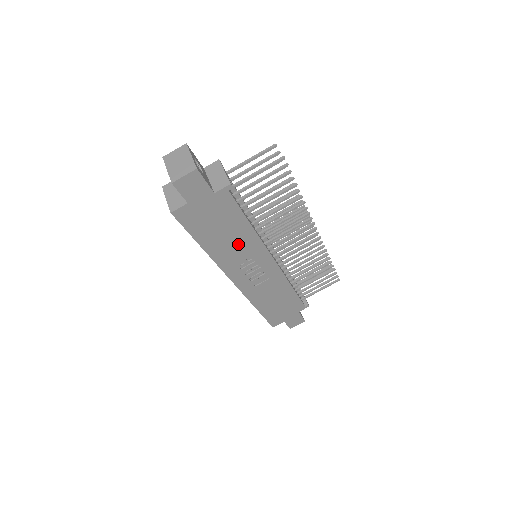
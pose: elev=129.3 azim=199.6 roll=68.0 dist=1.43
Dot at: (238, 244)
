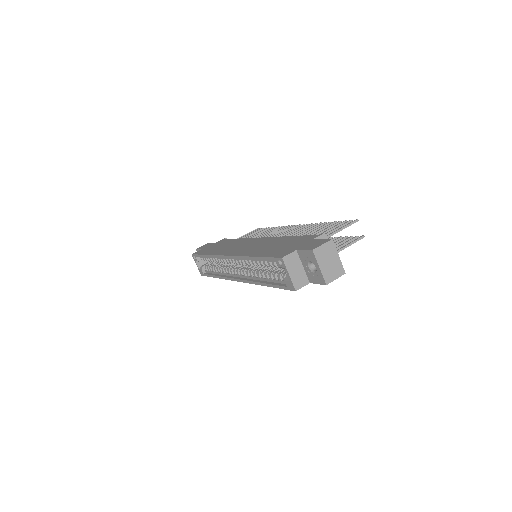
Dot at: occluded
